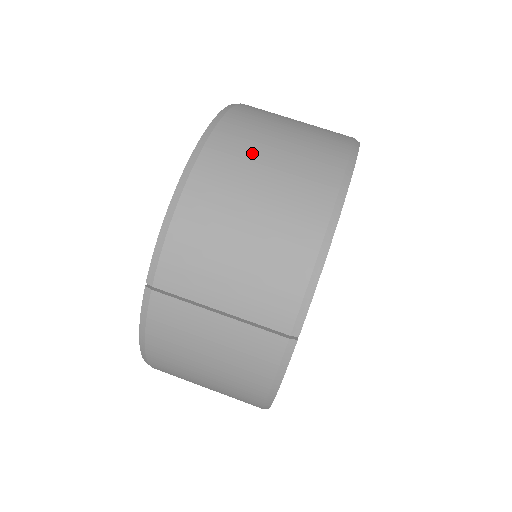
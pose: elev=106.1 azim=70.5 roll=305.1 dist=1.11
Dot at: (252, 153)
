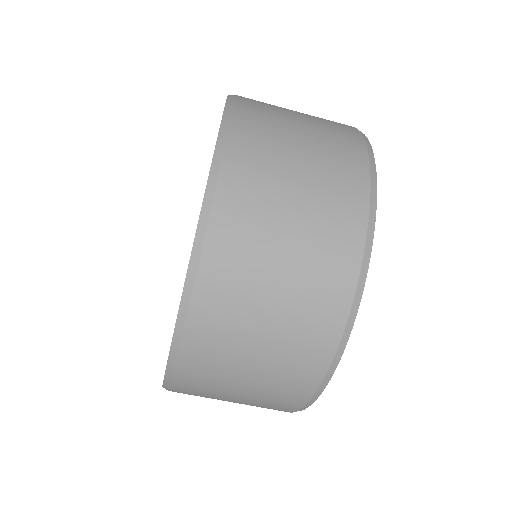
Dot at: (215, 394)
